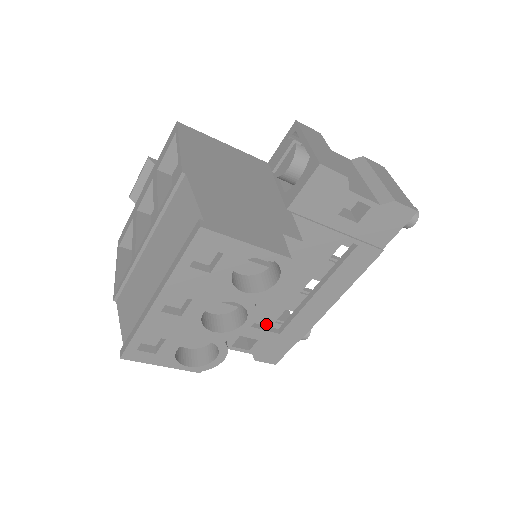
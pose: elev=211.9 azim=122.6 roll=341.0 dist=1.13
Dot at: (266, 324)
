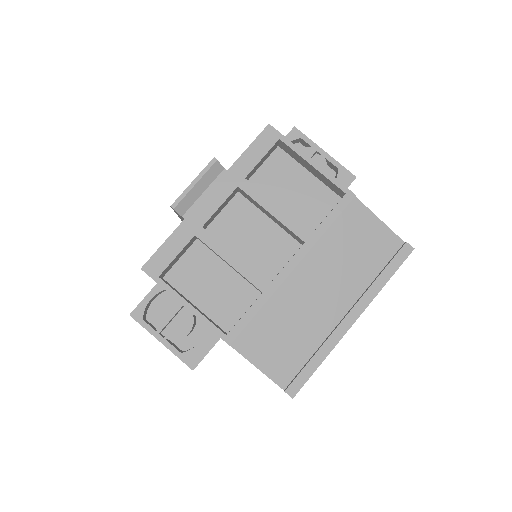
Dot at: occluded
